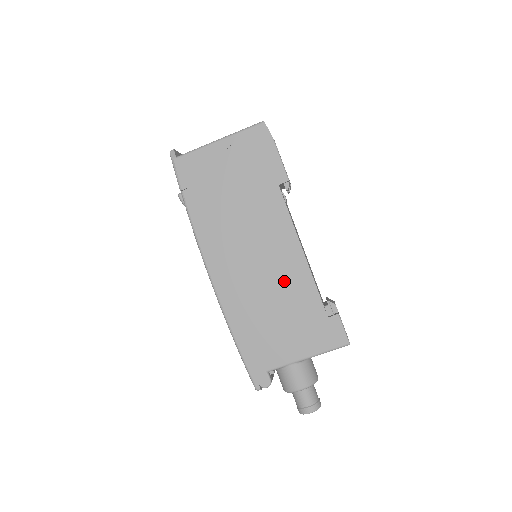
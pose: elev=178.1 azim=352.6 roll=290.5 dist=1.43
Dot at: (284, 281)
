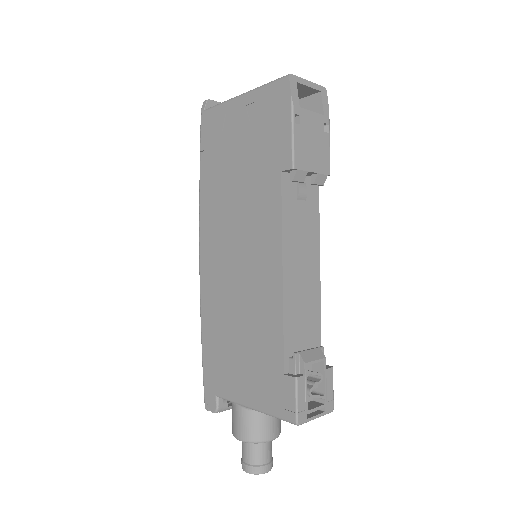
Dot at: (255, 301)
